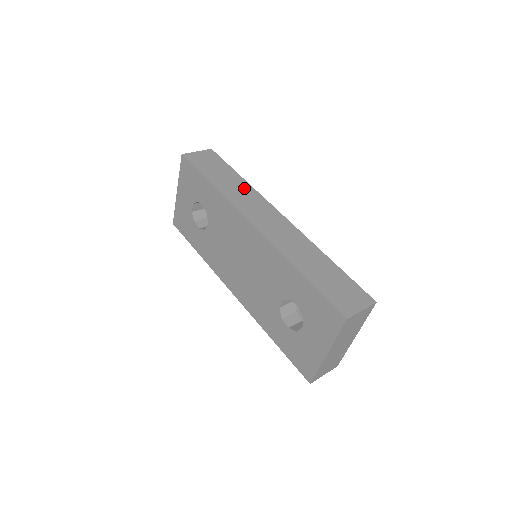
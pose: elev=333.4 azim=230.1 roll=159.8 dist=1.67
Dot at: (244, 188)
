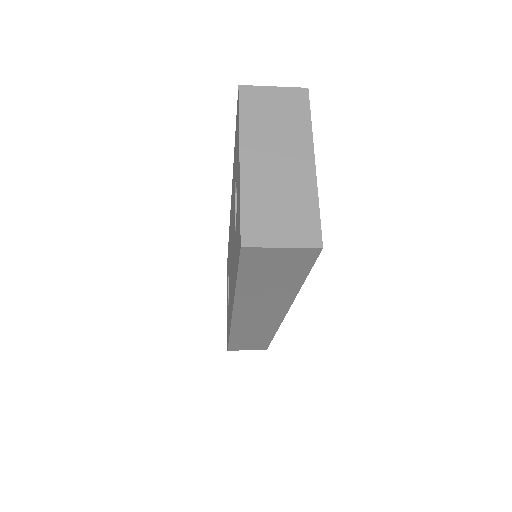
Dot at: occluded
